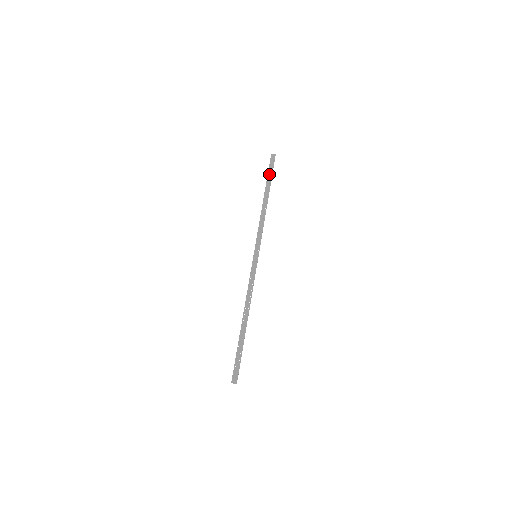
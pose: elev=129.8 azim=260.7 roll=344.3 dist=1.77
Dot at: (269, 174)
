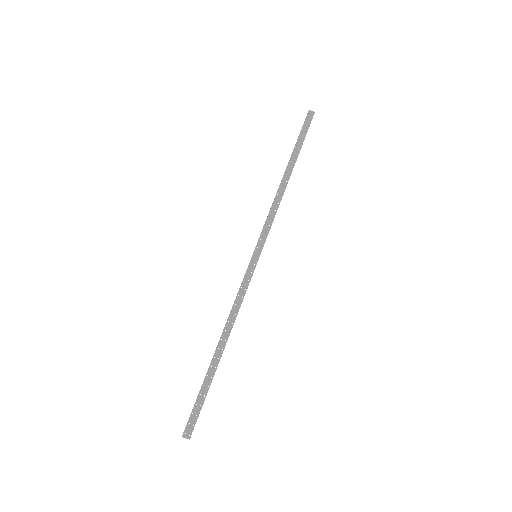
Dot at: (300, 139)
